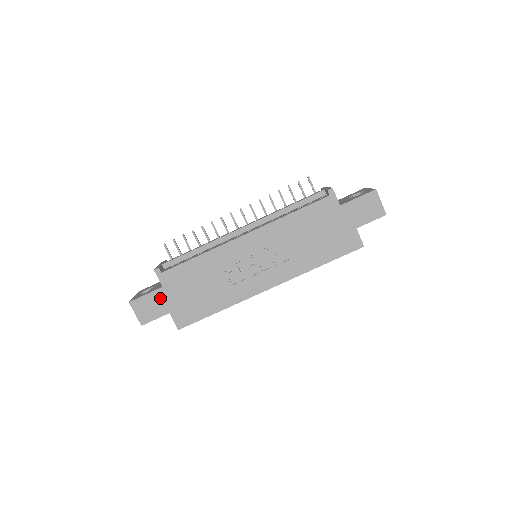
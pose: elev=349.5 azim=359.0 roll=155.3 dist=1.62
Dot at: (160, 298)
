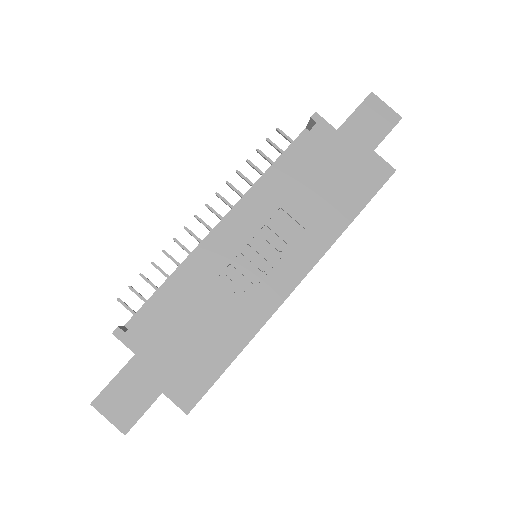
Dot at: (138, 374)
